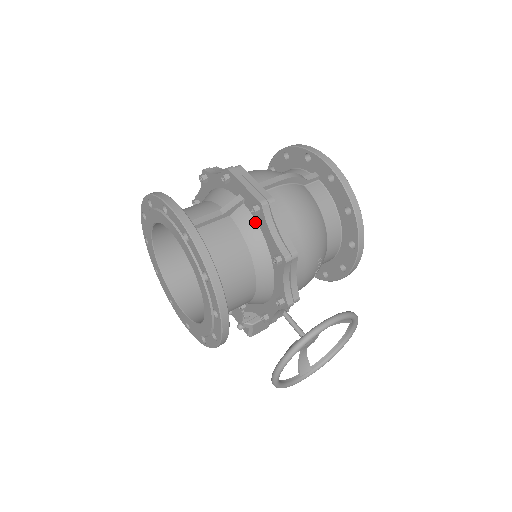
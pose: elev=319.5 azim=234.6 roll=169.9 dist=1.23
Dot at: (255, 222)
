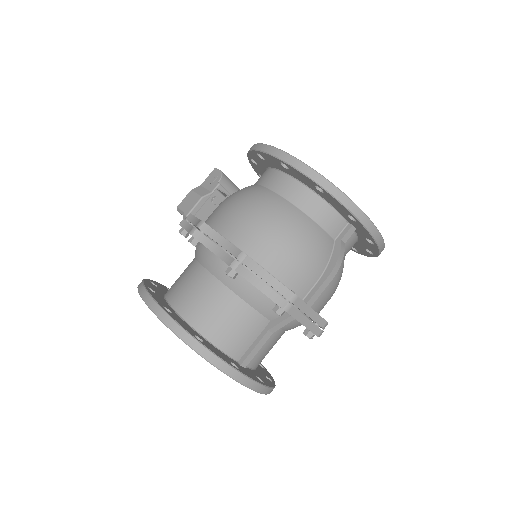
Dot at: (299, 323)
